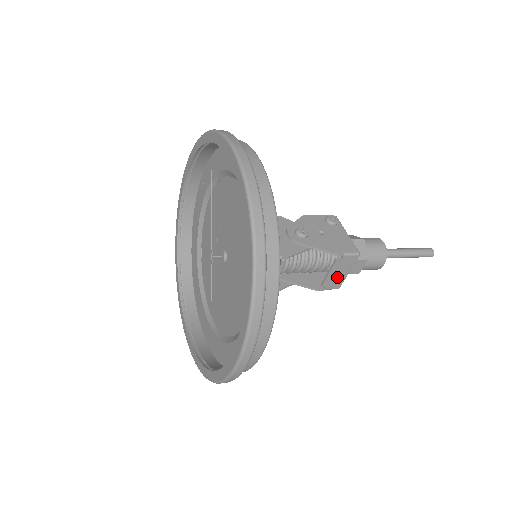
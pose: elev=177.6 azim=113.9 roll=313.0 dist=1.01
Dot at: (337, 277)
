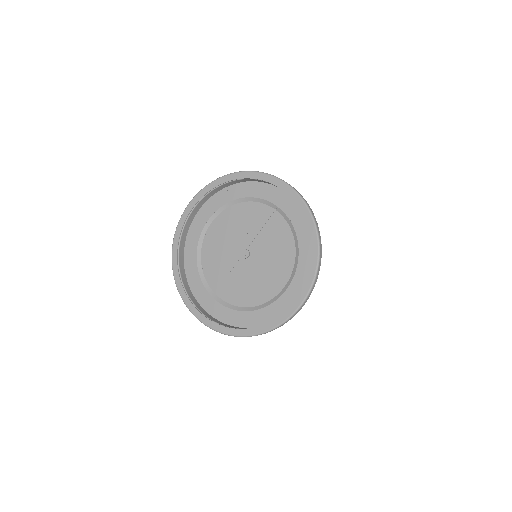
Dot at: occluded
